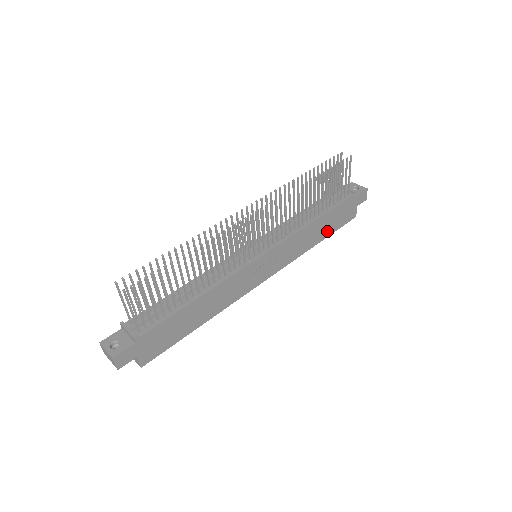
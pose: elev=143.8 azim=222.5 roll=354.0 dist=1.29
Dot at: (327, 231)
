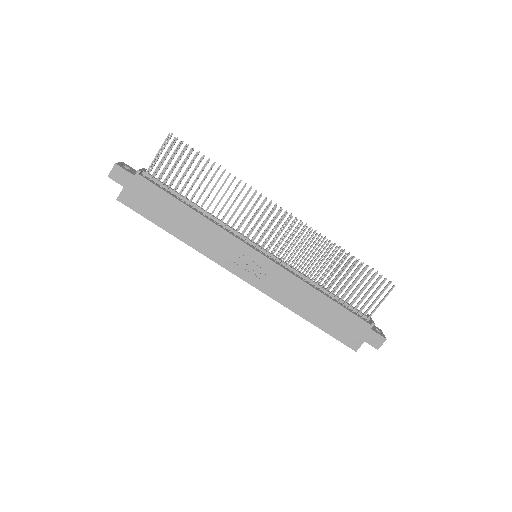
Dot at: (322, 321)
